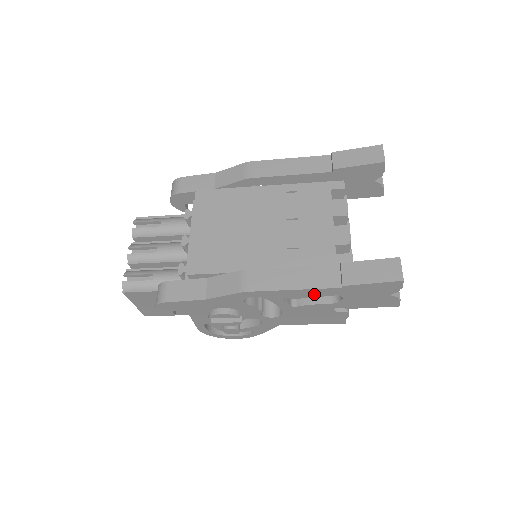
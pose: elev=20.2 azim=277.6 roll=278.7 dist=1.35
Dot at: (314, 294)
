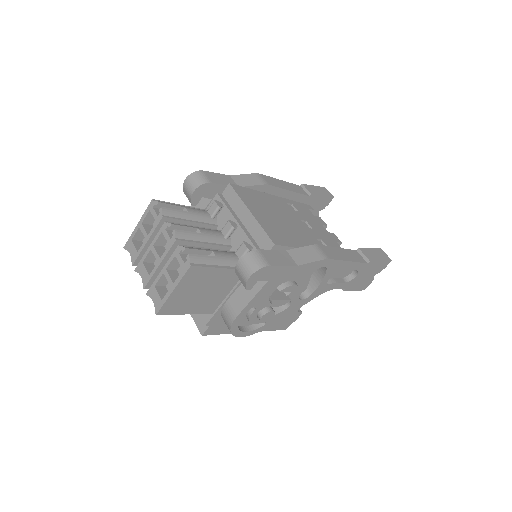
Dot at: (351, 269)
